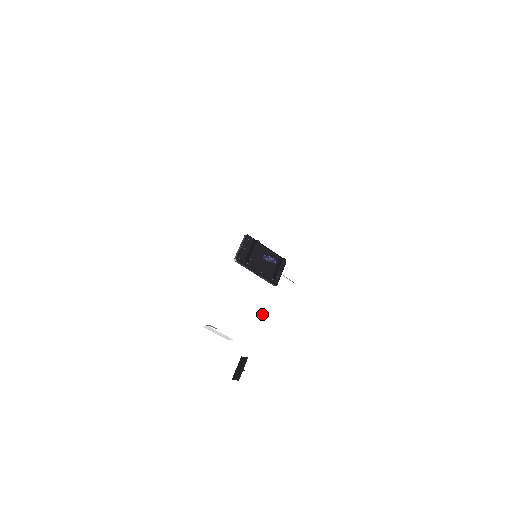
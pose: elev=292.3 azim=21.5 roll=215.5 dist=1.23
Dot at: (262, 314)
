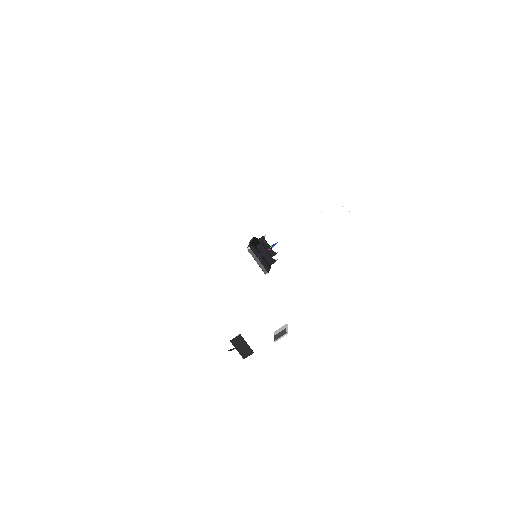
Dot at: (234, 296)
